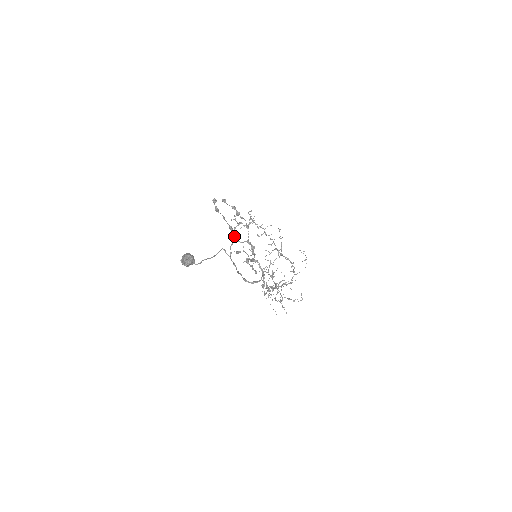
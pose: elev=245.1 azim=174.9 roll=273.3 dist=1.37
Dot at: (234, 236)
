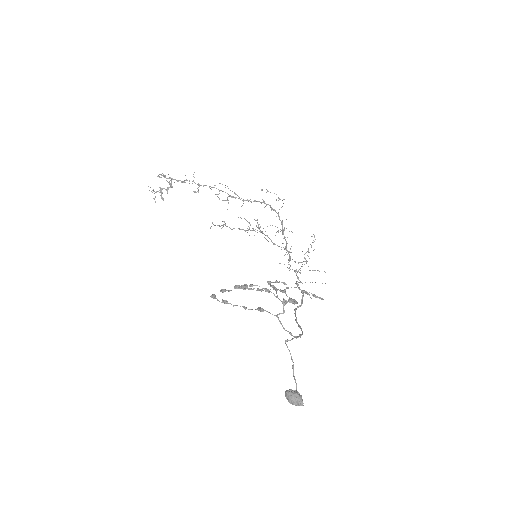
Dot at: (248, 289)
